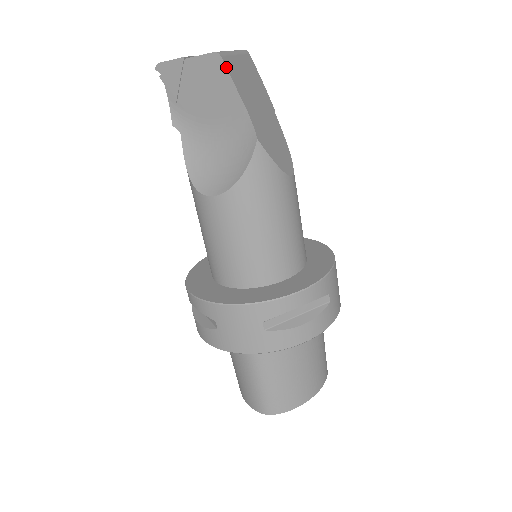
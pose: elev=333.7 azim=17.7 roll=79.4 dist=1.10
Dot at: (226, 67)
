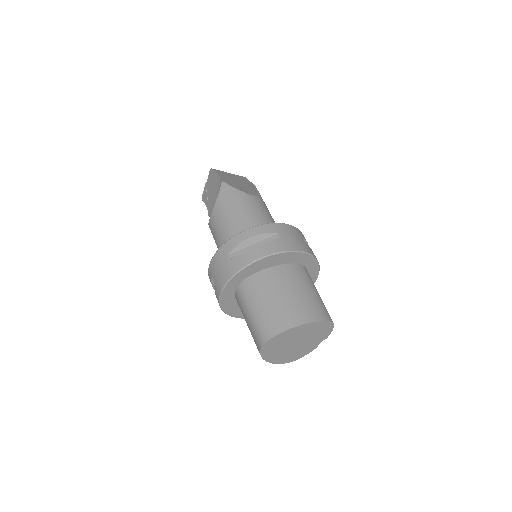
Dot at: (213, 170)
